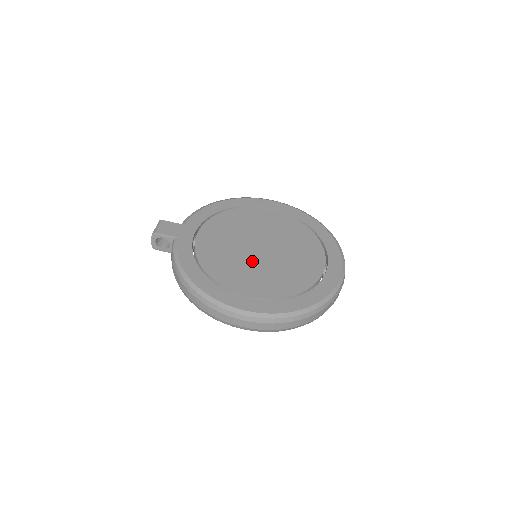
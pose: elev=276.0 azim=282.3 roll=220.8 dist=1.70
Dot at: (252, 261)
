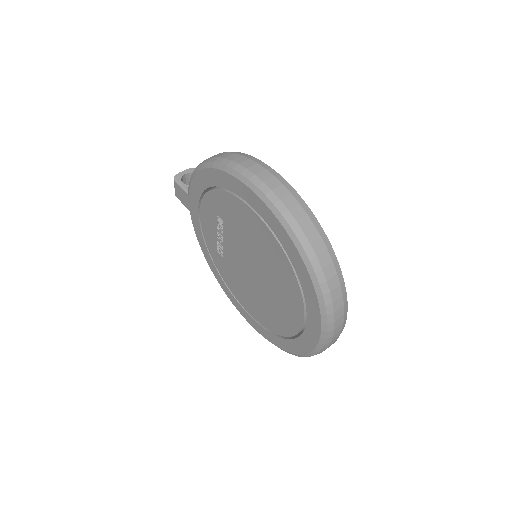
Dot at: occluded
